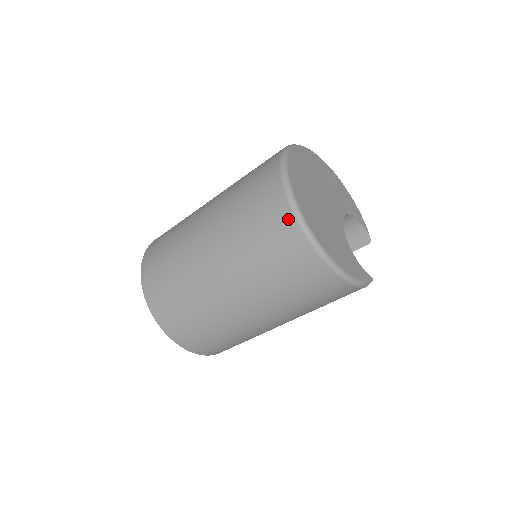
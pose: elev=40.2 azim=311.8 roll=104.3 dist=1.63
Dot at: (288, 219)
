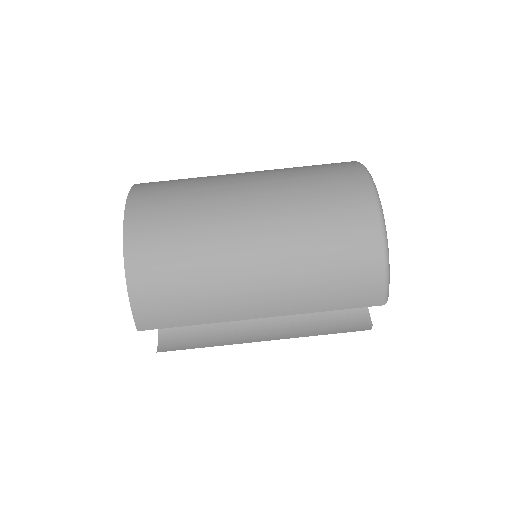
Dot at: (352, 164)
